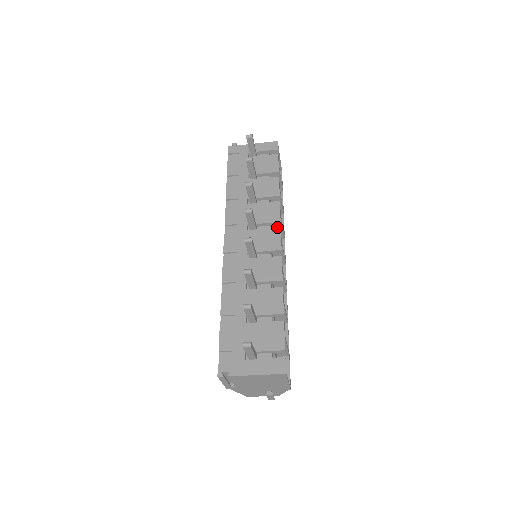
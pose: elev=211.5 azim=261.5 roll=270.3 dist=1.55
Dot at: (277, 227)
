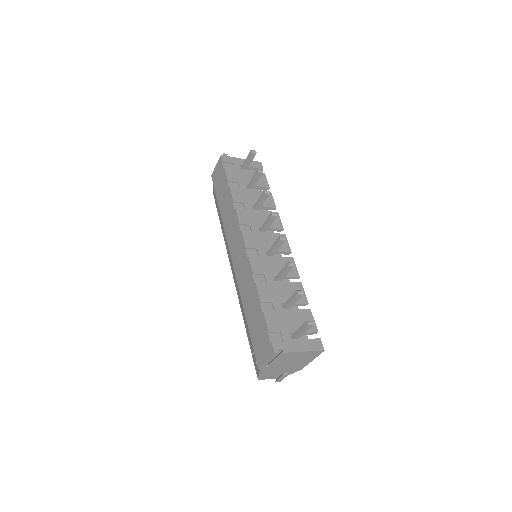
Dot at: occluded
